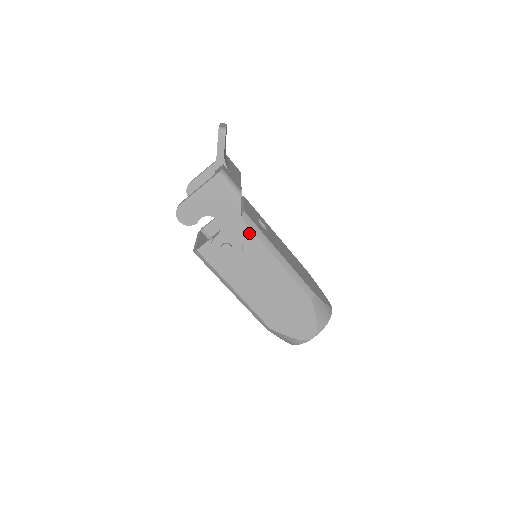
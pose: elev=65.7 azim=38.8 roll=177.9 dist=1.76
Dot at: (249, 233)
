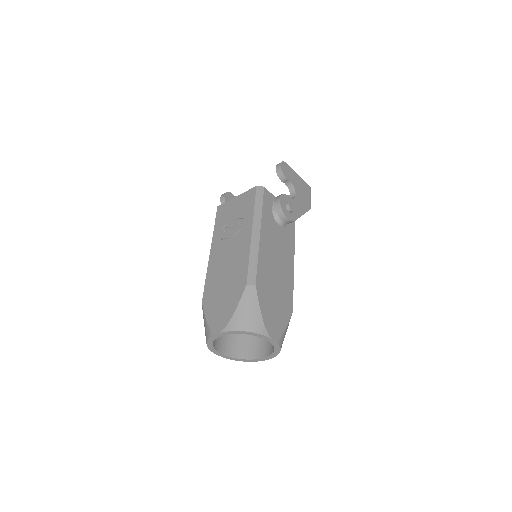
Dot at: (293, 228)
